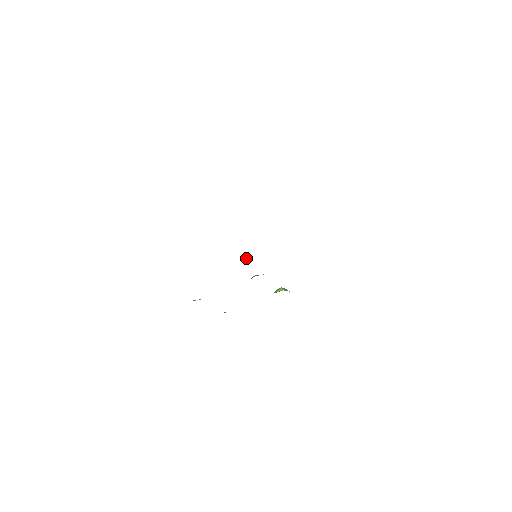
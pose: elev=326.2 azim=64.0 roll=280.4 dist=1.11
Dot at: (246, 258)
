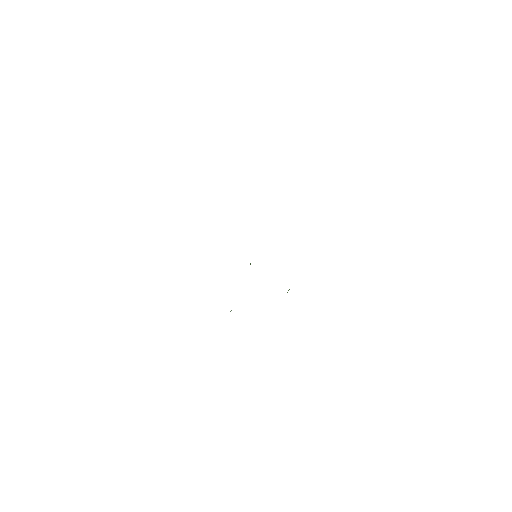
Dot at: (250, 263)
